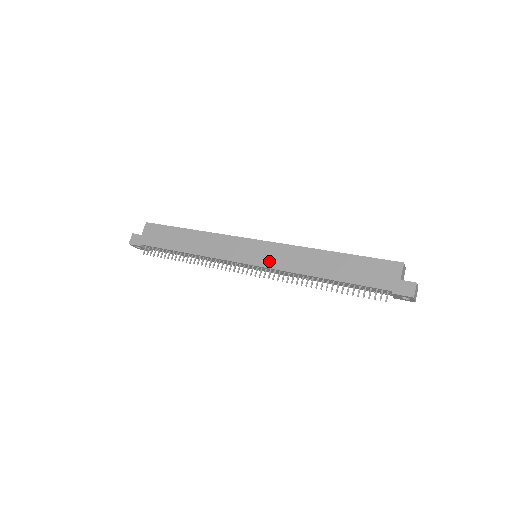
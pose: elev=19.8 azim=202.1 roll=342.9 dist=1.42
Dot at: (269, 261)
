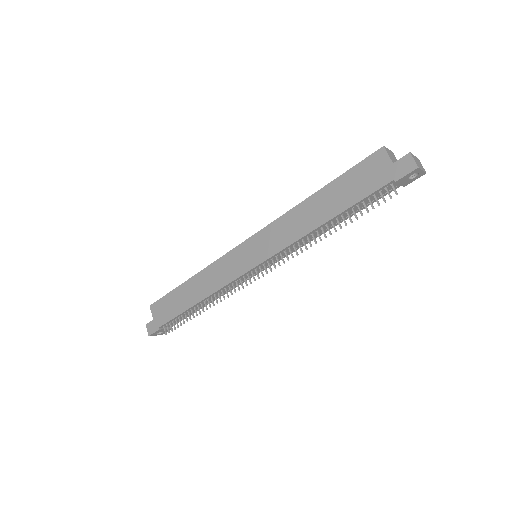
Dot at: (268, 250)
